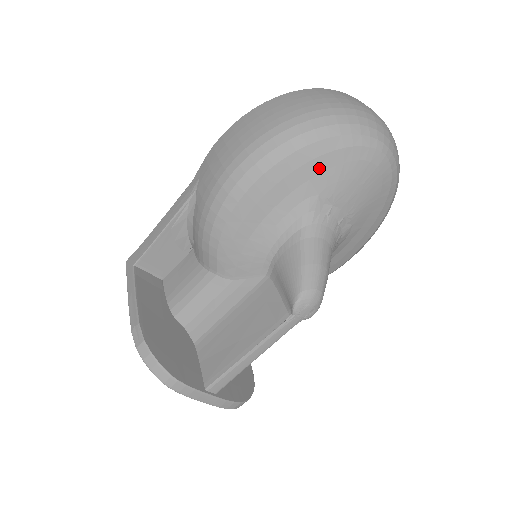
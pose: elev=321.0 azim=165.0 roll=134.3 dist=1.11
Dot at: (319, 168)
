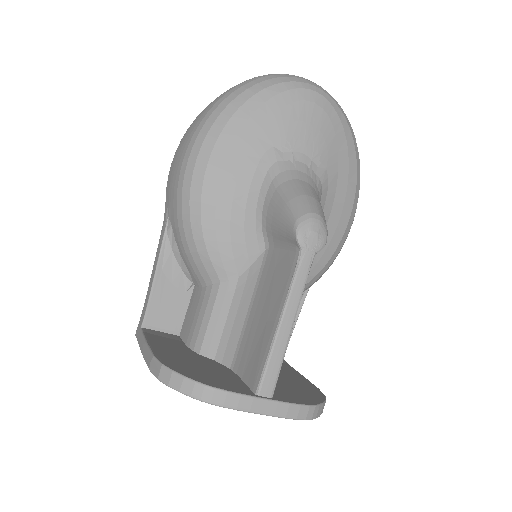
Dot at: (260, 123)
